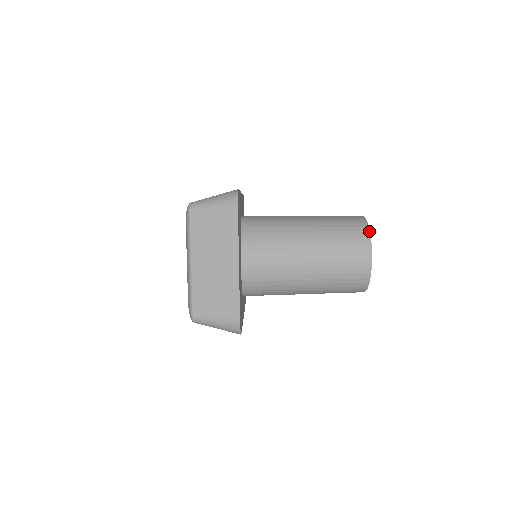
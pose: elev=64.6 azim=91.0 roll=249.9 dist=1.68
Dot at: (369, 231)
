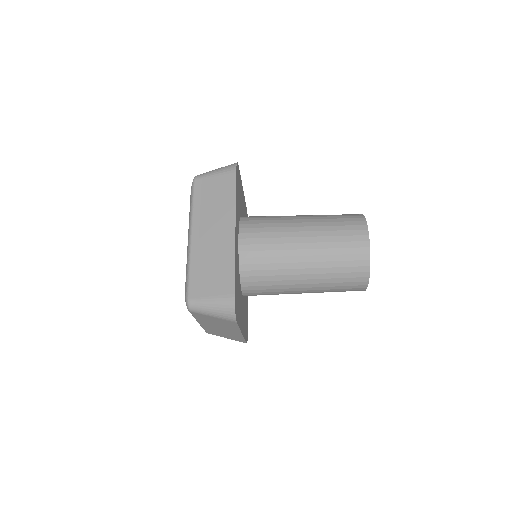
Dot at: (369, 272)
